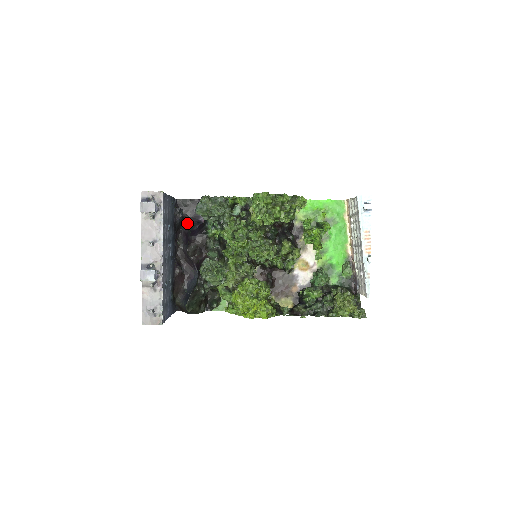
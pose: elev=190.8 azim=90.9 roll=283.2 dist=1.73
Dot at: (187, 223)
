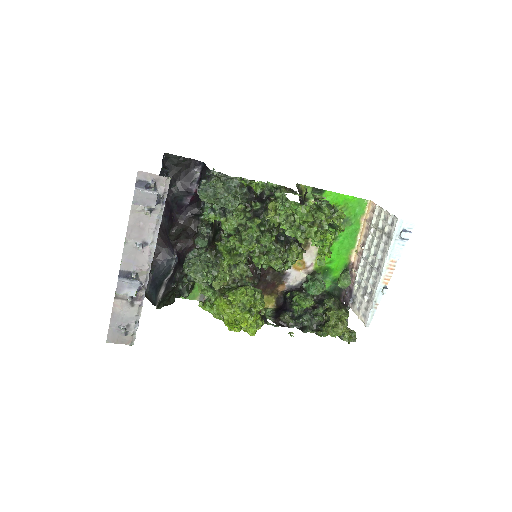
Dot at: (172, 188)
